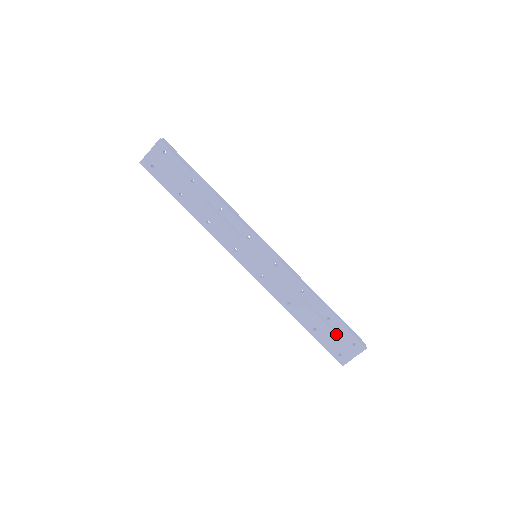
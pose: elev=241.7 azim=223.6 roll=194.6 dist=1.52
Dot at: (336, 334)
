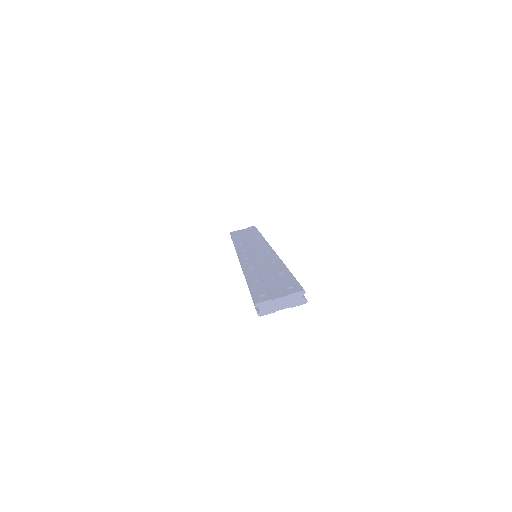
Dot at: (278, 283)
